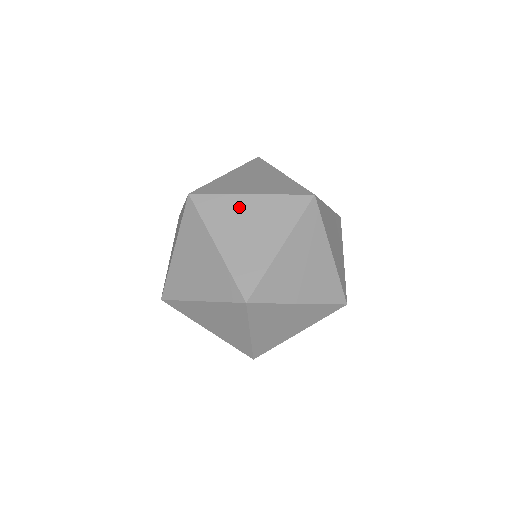
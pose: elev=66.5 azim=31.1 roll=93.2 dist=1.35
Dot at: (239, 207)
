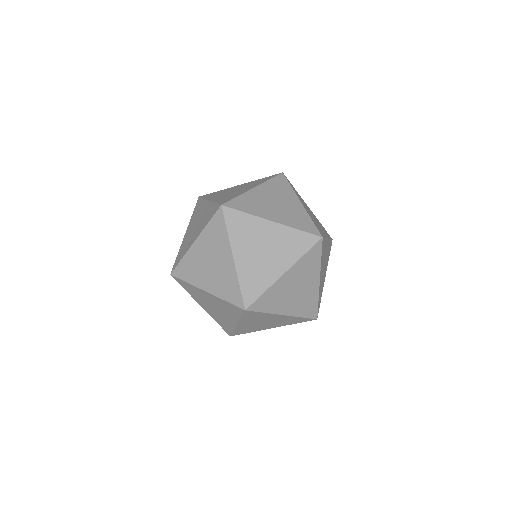
Dot at: (202, 295)
